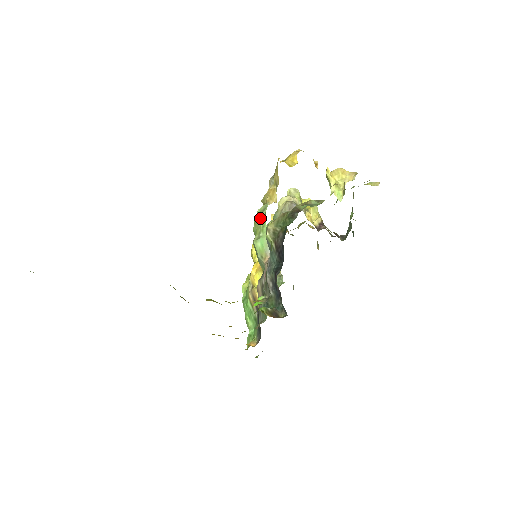
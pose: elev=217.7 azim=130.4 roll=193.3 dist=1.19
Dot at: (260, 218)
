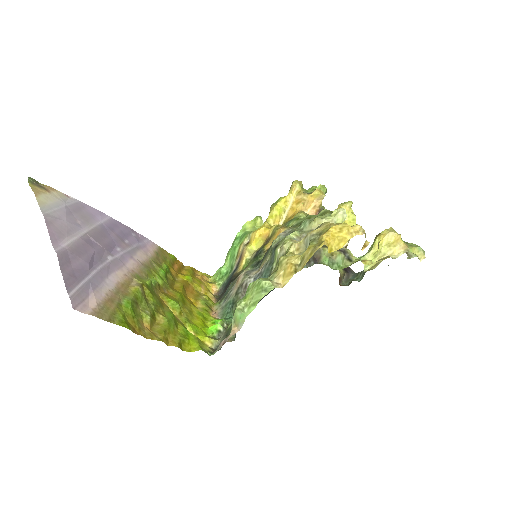
Dot at: (257, 293)
